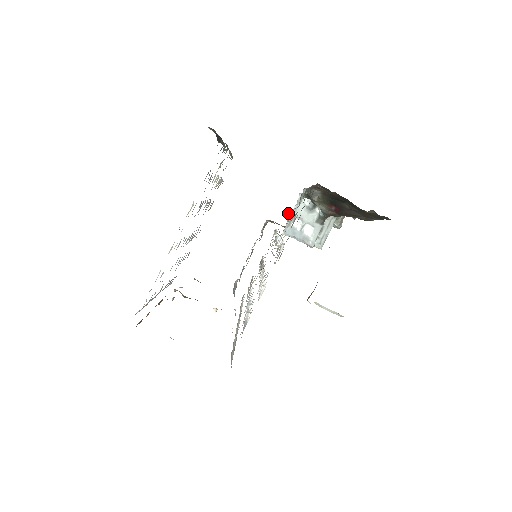
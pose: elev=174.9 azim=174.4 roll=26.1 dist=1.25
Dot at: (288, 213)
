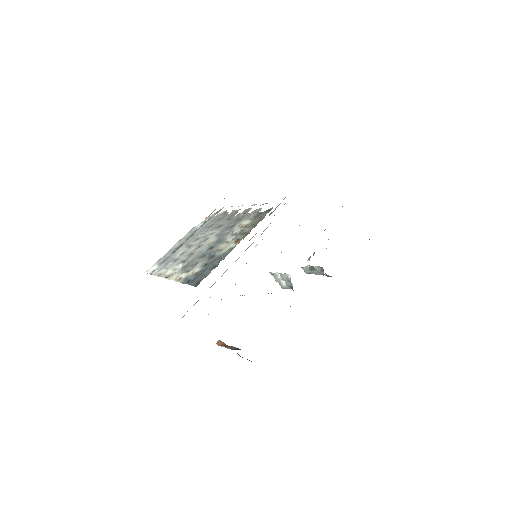
Dot at: (272, 274)
